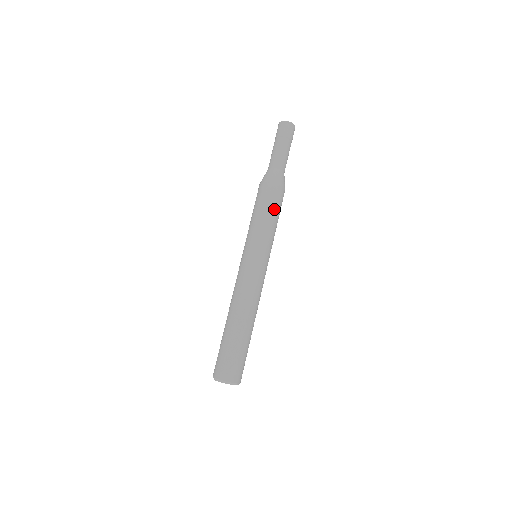
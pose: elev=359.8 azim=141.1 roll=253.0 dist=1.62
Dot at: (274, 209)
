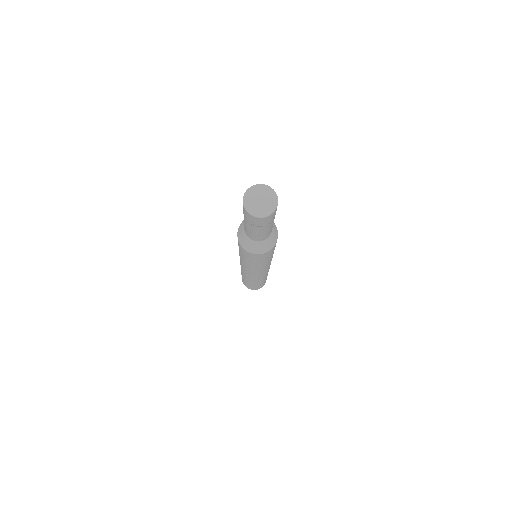
Dot at: occluded
